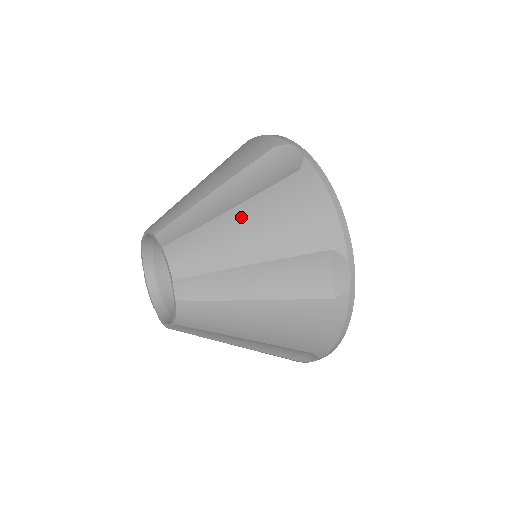
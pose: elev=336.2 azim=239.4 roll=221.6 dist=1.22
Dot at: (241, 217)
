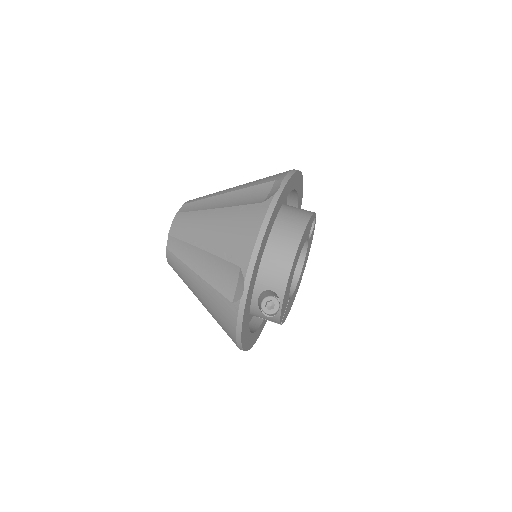
Dot at: (215, 216)
